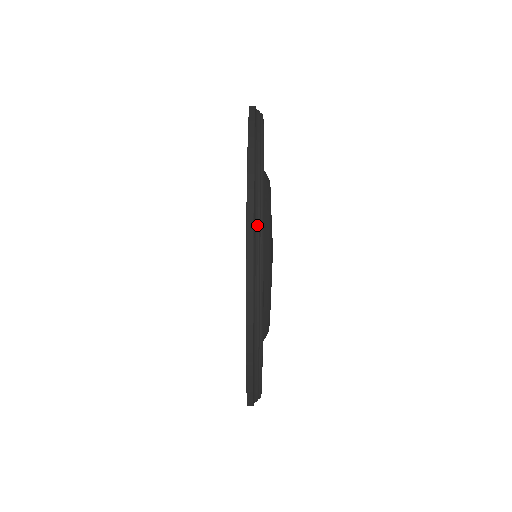
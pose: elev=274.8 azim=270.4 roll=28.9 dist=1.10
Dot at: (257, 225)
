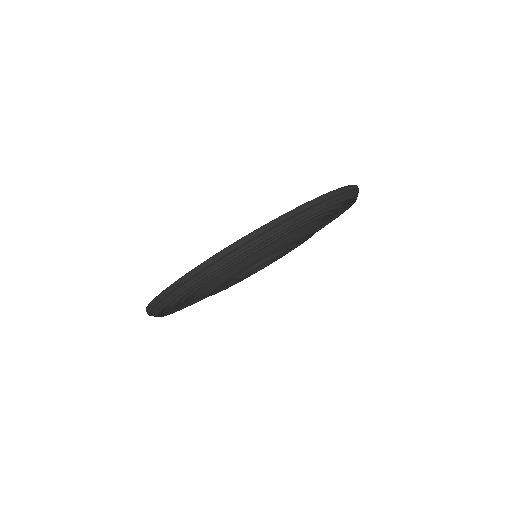
Dot at: (232, 254)
